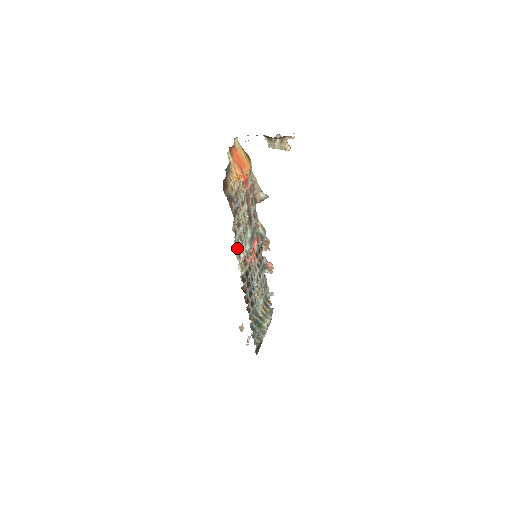
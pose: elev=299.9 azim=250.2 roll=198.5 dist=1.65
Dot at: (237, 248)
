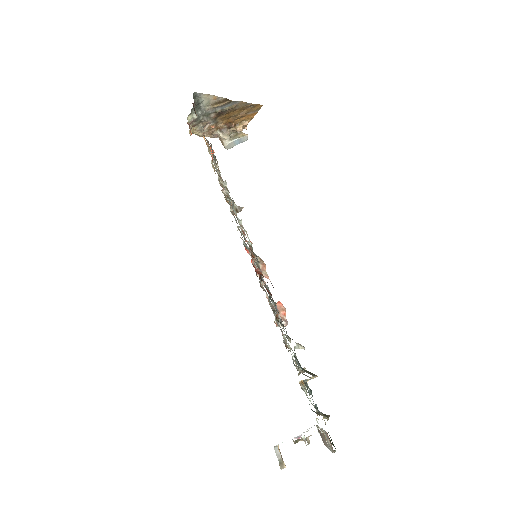
Dot at: occluded
